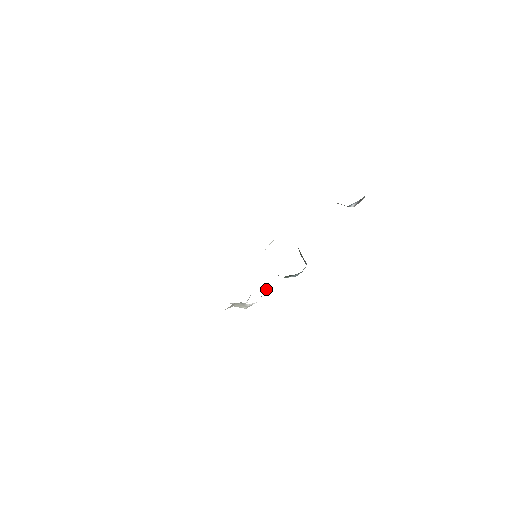
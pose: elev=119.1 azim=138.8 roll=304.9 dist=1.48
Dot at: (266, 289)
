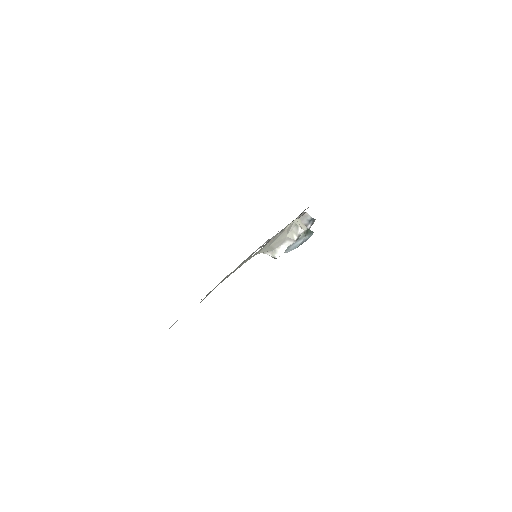
Dot at: occluded
